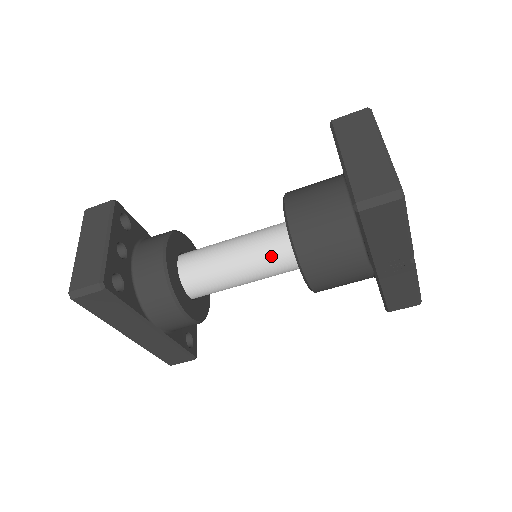
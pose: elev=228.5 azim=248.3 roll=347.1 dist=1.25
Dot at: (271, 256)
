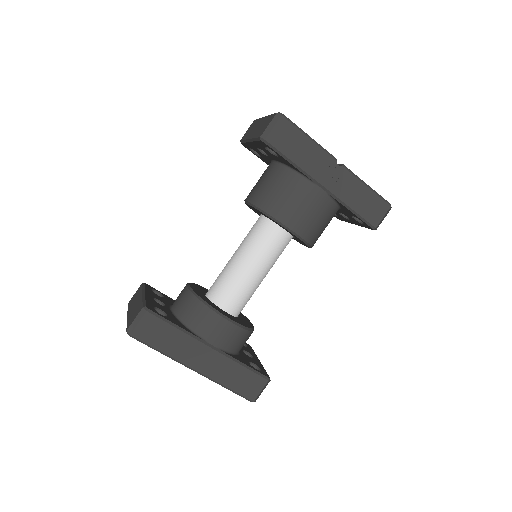
Dot at: (259, 238)
